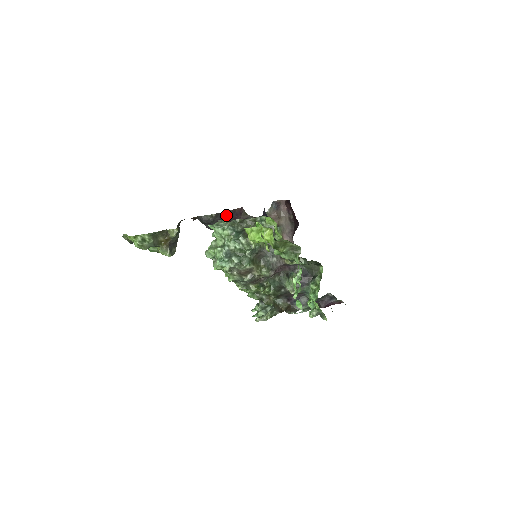
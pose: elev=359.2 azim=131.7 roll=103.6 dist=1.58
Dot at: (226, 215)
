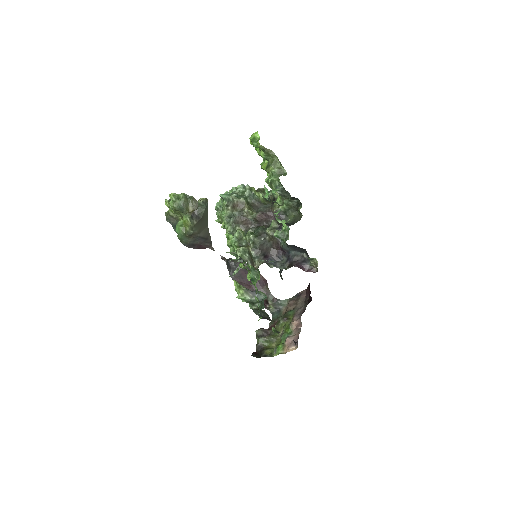
Dot at: occluded
